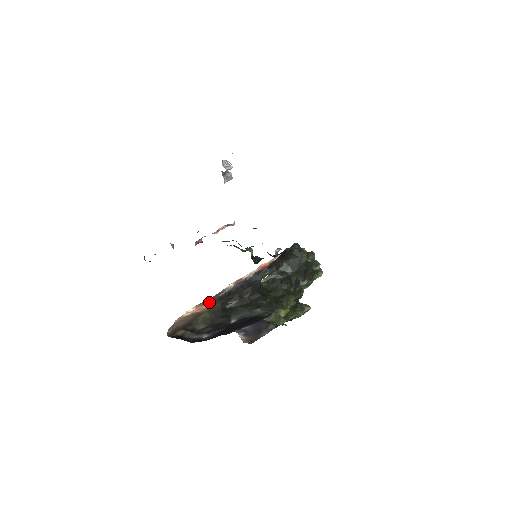
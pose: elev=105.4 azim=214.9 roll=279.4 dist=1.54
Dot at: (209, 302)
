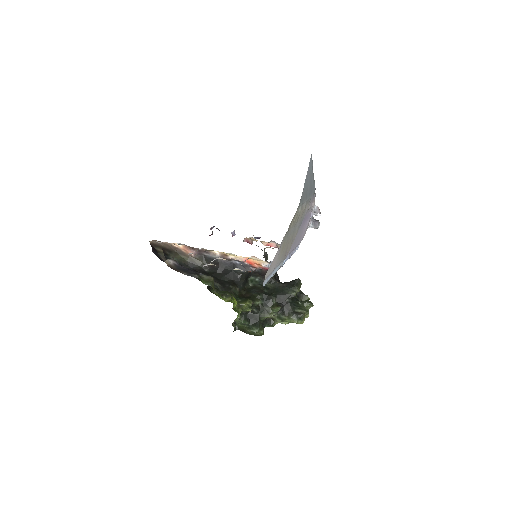
Dot at: (195, 252)
